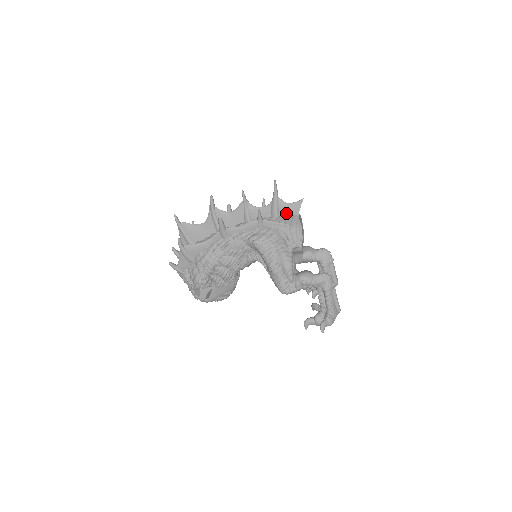
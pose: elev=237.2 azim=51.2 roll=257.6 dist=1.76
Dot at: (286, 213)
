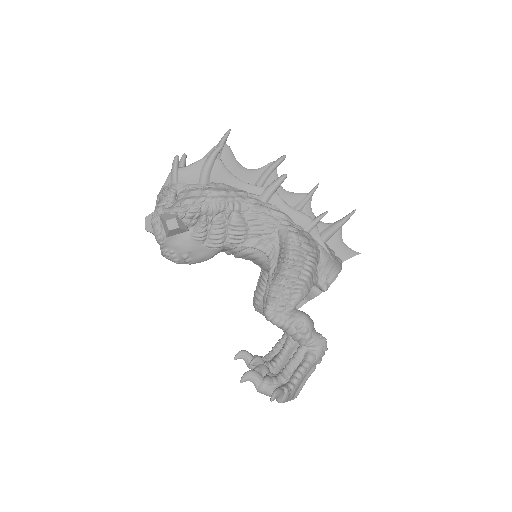
Dot at: (334, 248)
